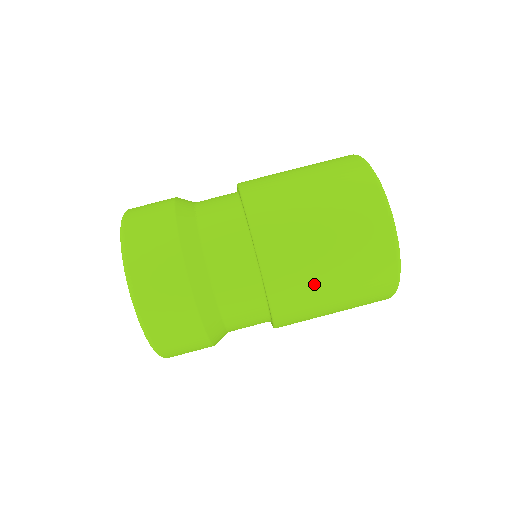
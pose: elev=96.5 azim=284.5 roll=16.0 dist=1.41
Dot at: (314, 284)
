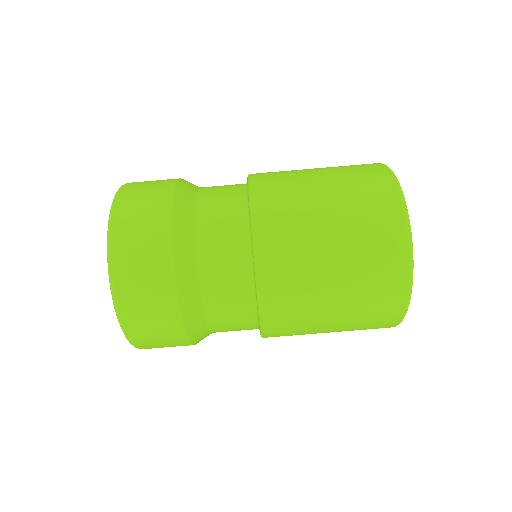
Dot at: occluded
